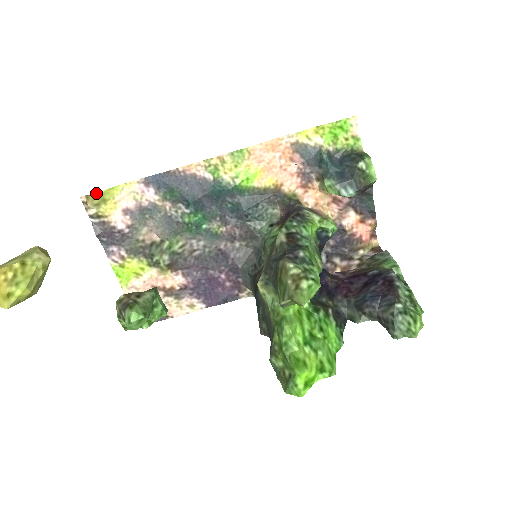
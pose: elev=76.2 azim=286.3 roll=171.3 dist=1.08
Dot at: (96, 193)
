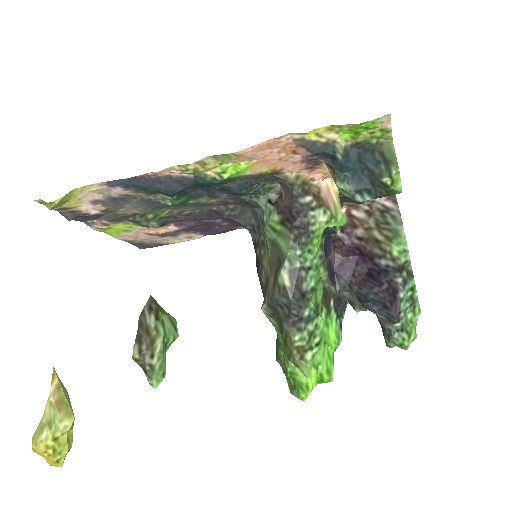
Dot at: (53, 202)
